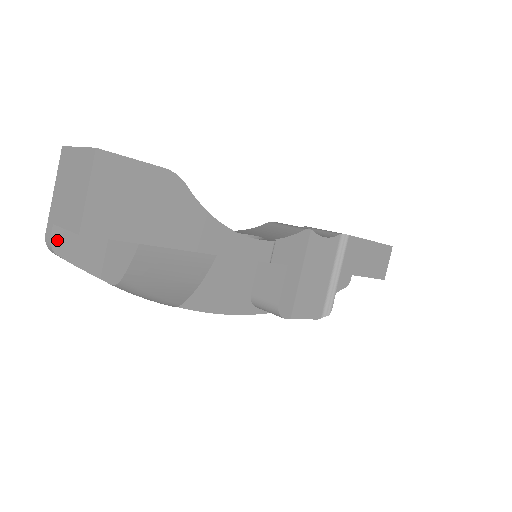
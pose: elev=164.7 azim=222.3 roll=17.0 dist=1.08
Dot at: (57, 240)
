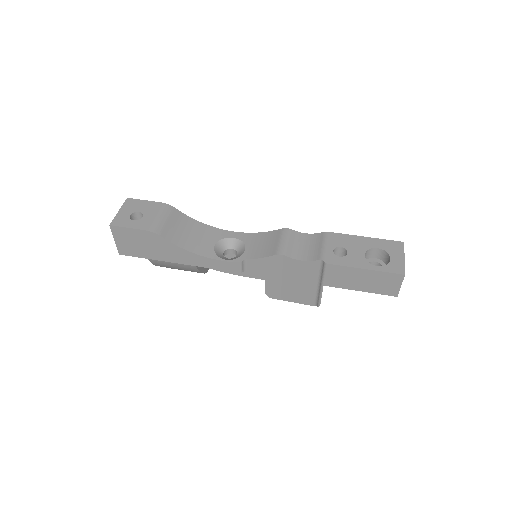
Dot at: occluded
